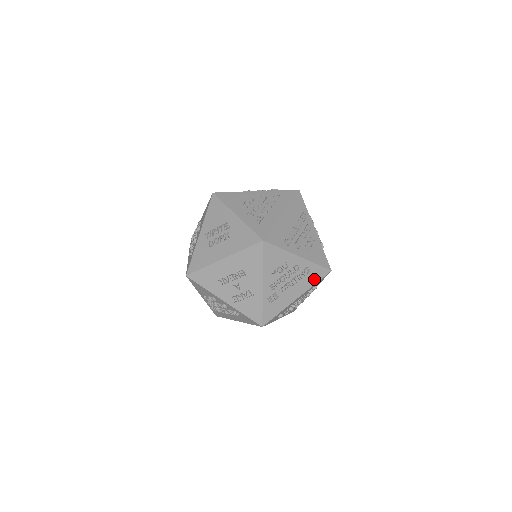
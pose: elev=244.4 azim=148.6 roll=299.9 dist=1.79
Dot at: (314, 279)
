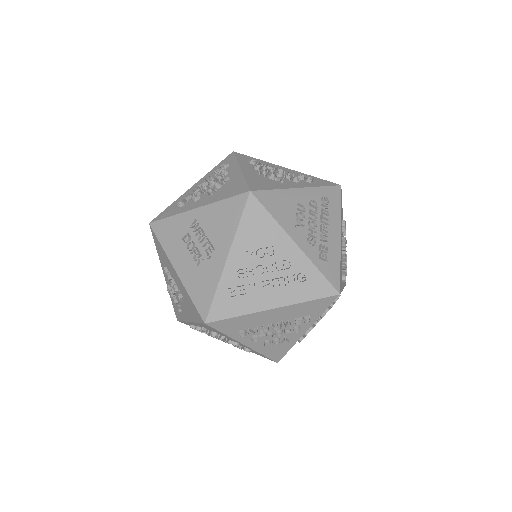
Dot at: (253, 352)
